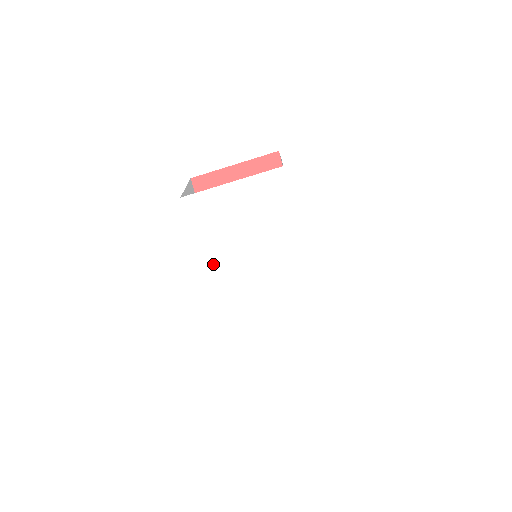
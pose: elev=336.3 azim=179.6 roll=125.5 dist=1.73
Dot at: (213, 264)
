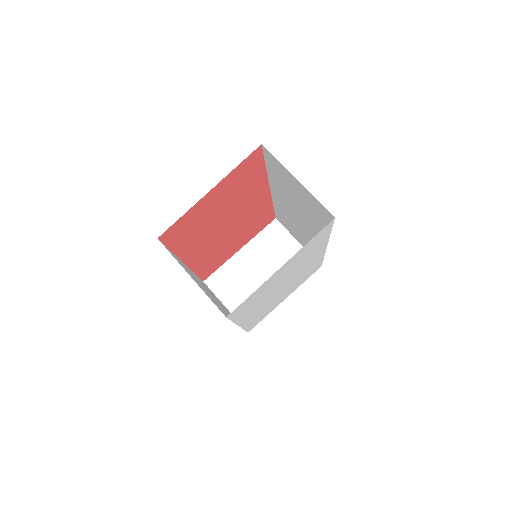
Dot at: (248, 315)
